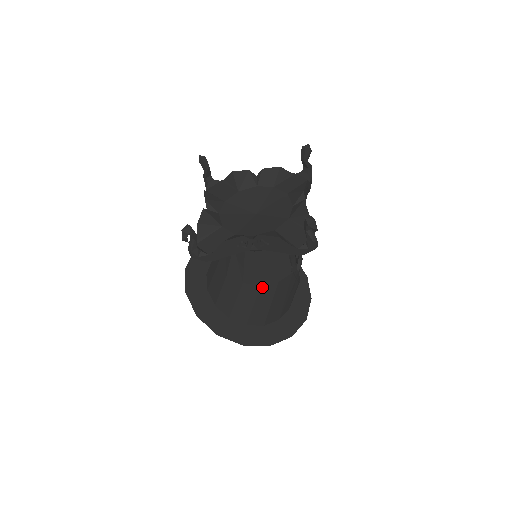
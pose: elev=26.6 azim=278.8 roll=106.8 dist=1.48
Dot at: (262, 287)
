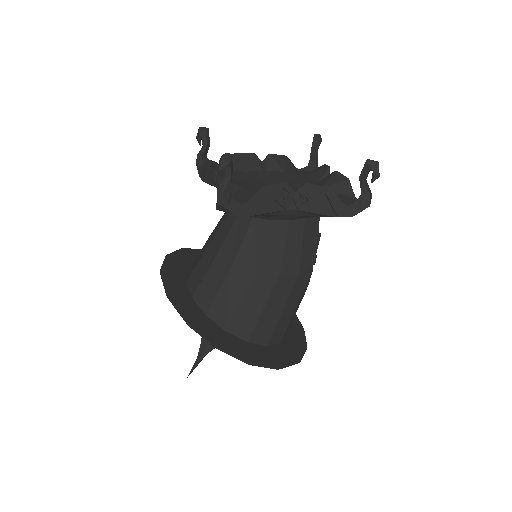
Dot at: (280, 278)
